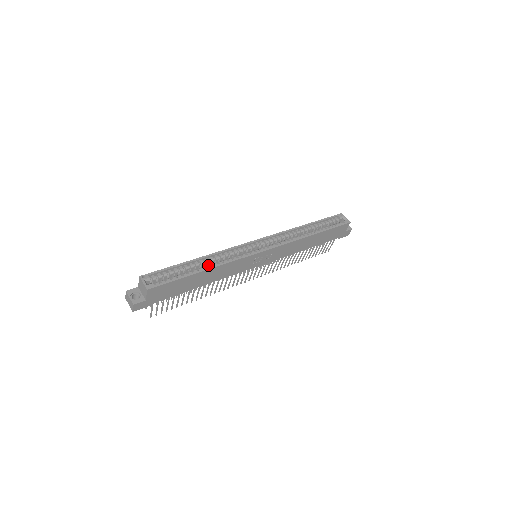
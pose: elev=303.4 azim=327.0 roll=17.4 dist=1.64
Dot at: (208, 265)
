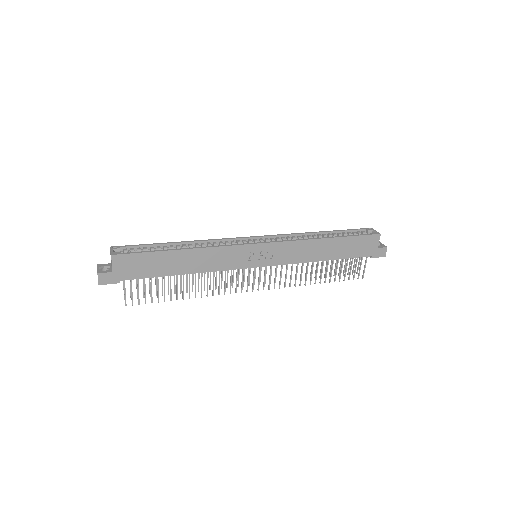
Dot at: occluded
